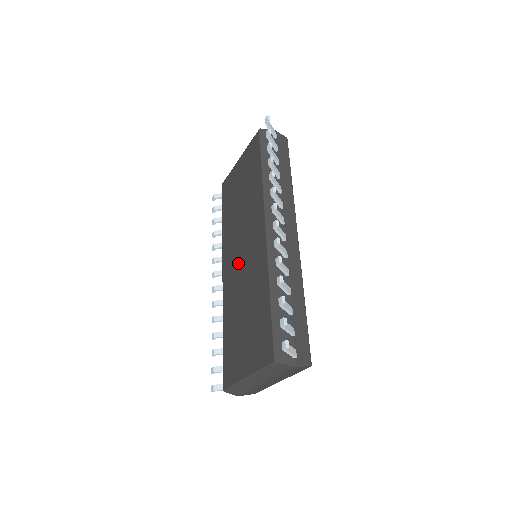
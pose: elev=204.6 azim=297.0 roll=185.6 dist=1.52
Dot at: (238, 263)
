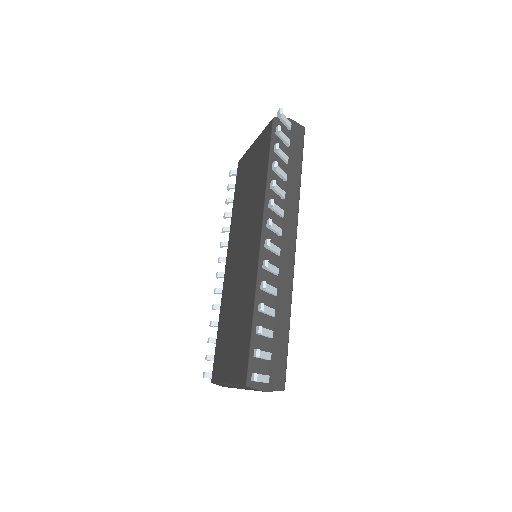
Dot at: (237, 262)
